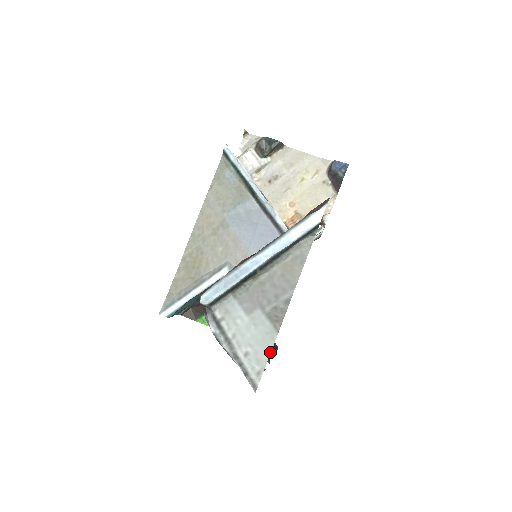
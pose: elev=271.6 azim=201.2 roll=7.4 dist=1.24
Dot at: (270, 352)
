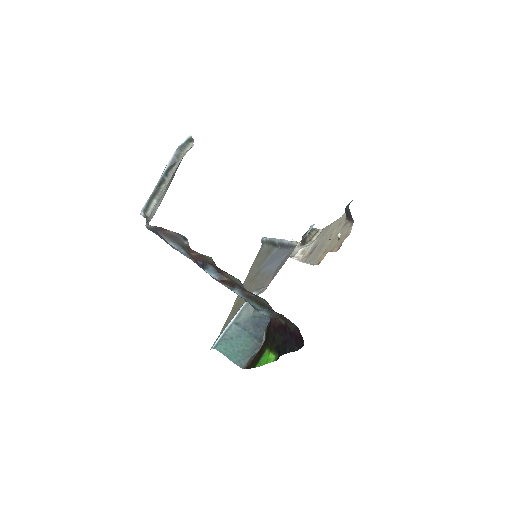
Dot at: occluded
